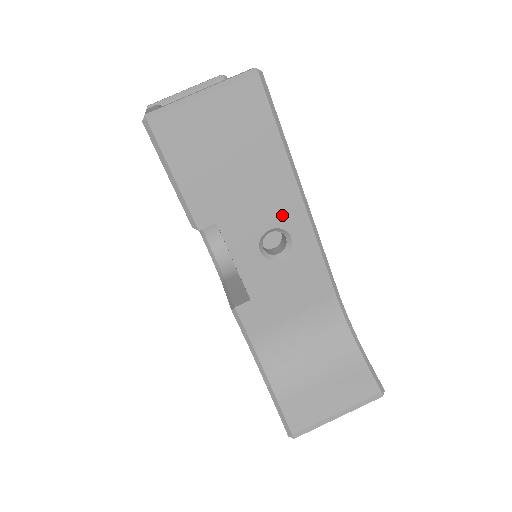
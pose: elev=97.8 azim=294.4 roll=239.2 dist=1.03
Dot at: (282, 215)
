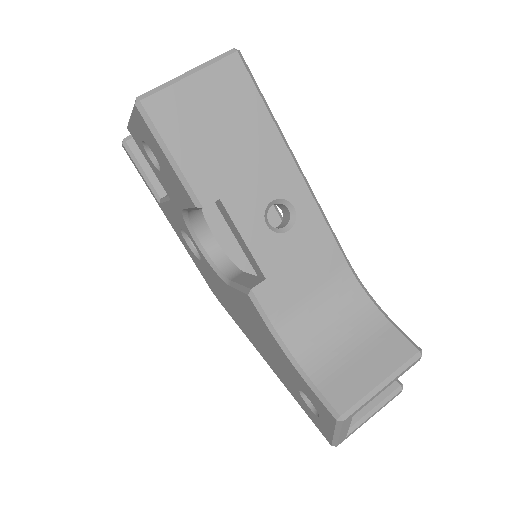
Dot at: (281, 185)
